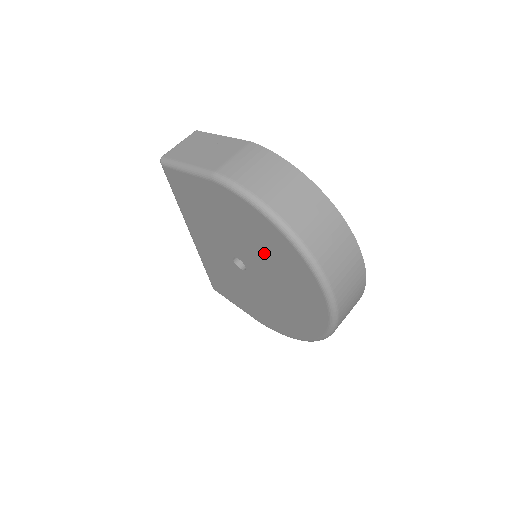
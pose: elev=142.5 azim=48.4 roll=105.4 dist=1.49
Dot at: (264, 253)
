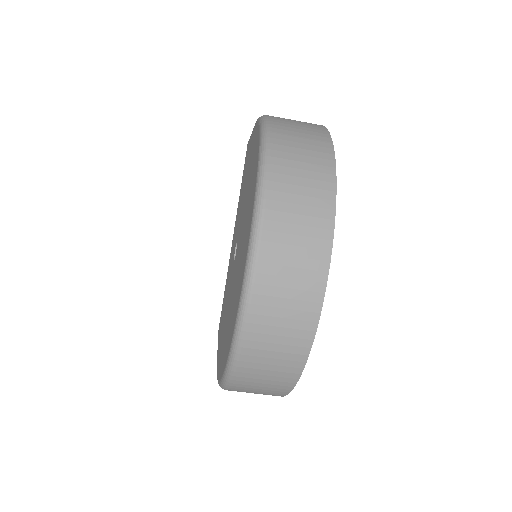
Dot at: occluded
